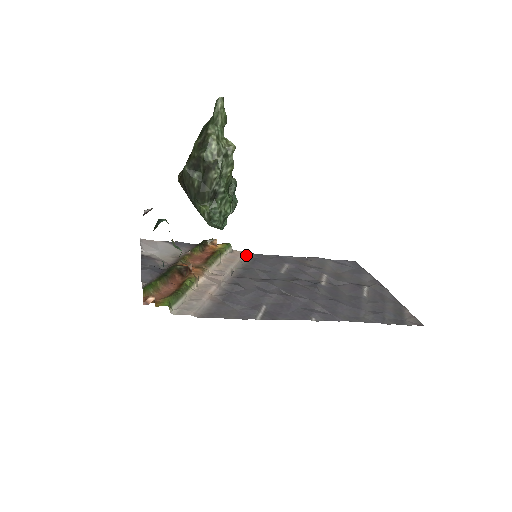
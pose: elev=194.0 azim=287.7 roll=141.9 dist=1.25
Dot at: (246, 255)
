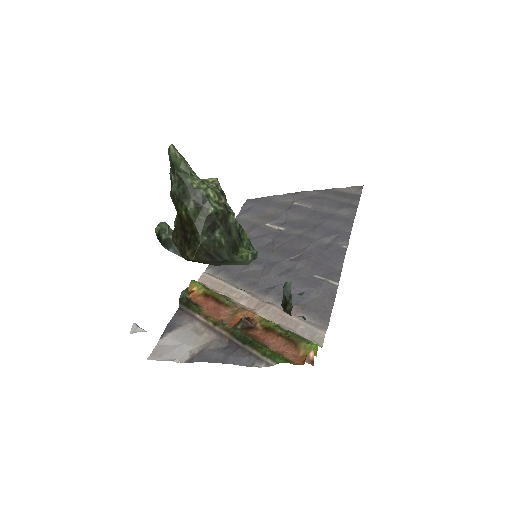
Dot at: (208, 274)
